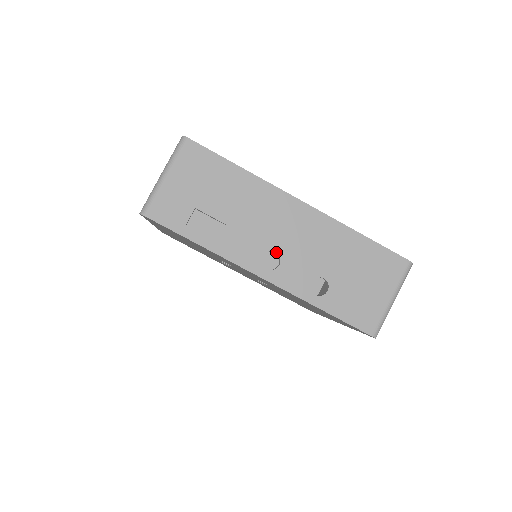
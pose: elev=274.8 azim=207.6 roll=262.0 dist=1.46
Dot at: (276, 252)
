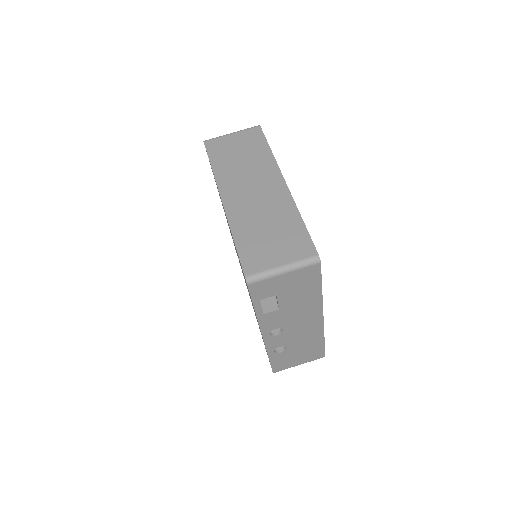
Dot at: (283, 330)
